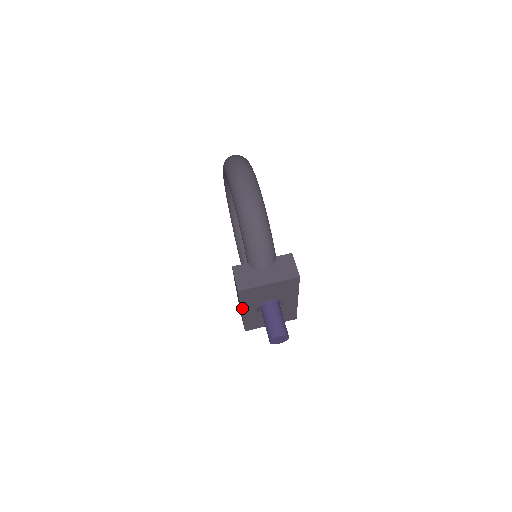
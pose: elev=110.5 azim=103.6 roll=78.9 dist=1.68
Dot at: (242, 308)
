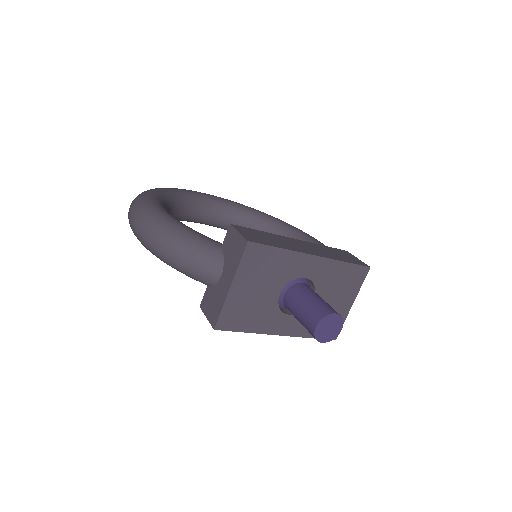
Dot at: (267, 333)
